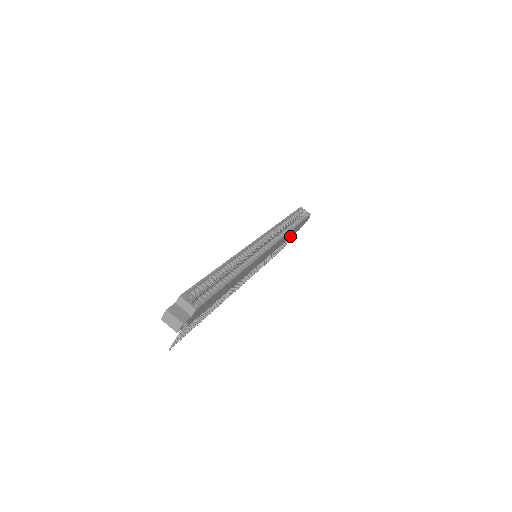
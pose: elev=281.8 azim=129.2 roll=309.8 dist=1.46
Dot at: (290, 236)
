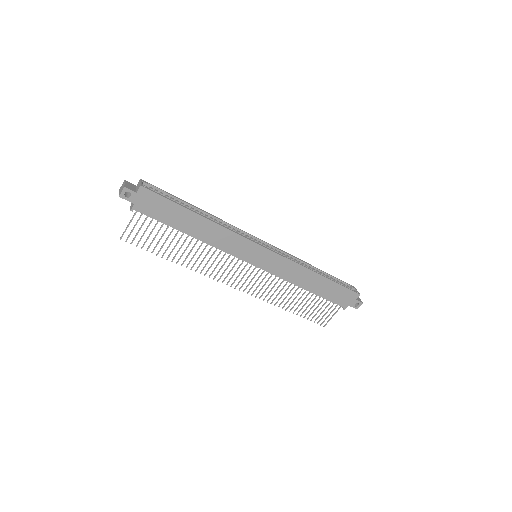
Dot at: (322, 294)
